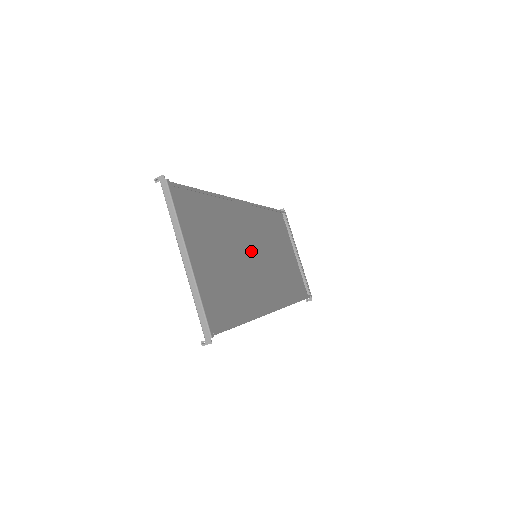
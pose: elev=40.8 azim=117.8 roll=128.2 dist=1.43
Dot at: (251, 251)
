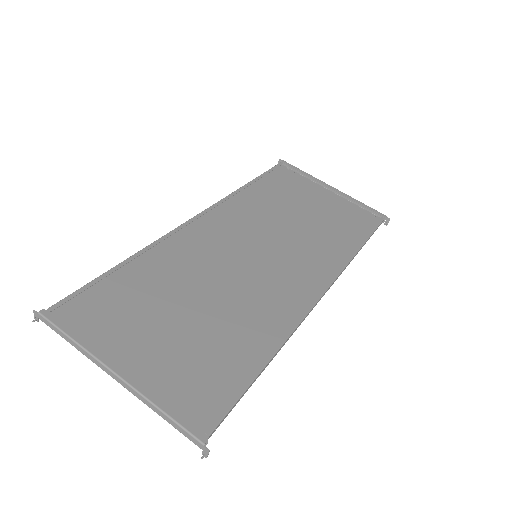
Dot at: (244, 258)
